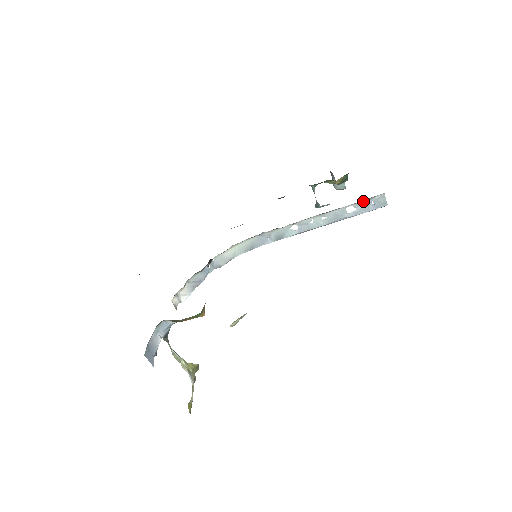
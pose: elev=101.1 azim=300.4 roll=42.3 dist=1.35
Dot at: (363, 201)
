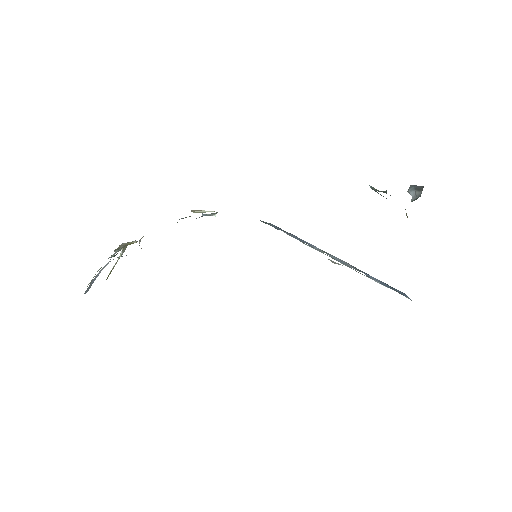
Dot at: occluded
